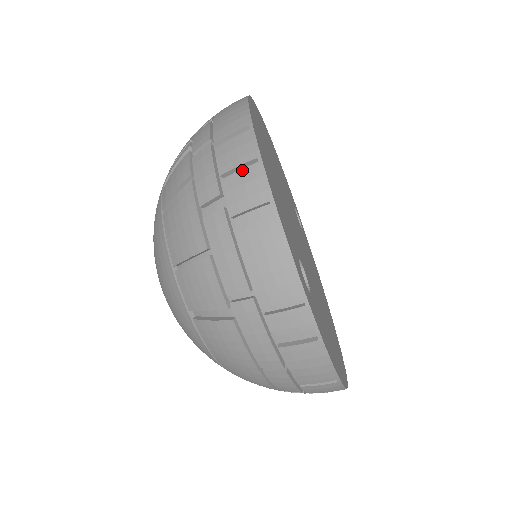
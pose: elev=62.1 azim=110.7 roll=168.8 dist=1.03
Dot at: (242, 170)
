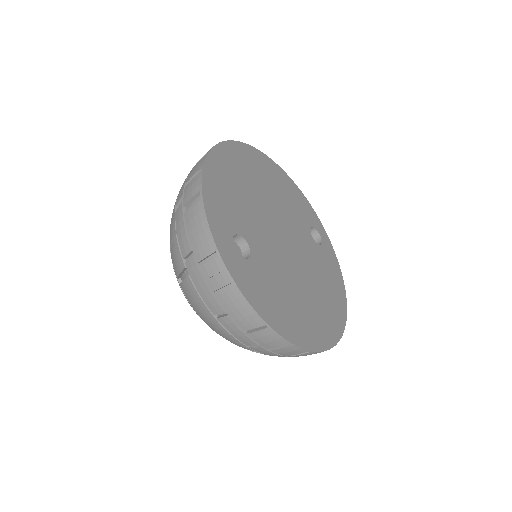
Dot at: (193, 177)
